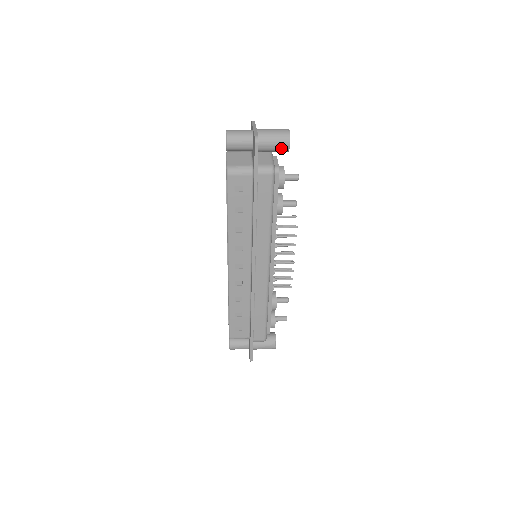
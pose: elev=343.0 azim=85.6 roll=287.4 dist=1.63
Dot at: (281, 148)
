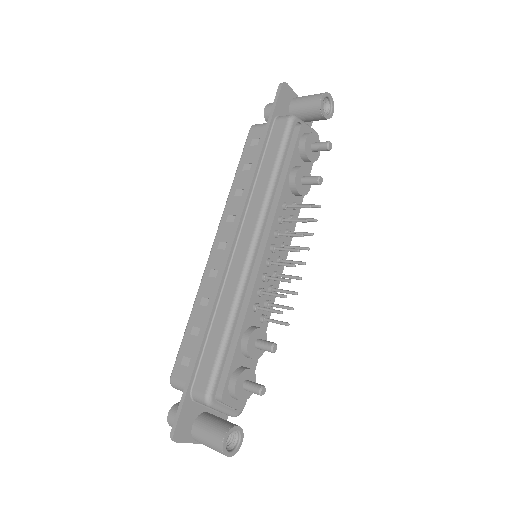
Dot at: (313, 105)
